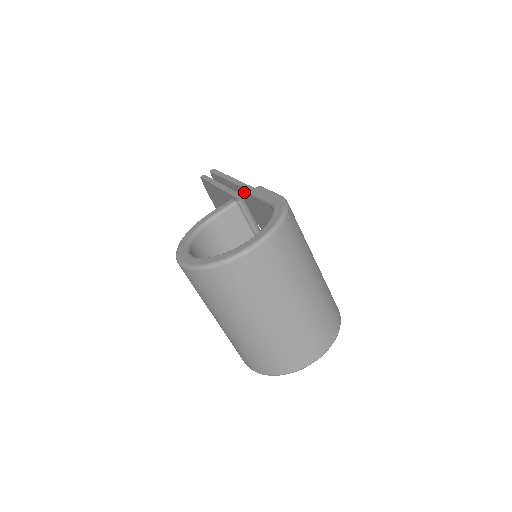
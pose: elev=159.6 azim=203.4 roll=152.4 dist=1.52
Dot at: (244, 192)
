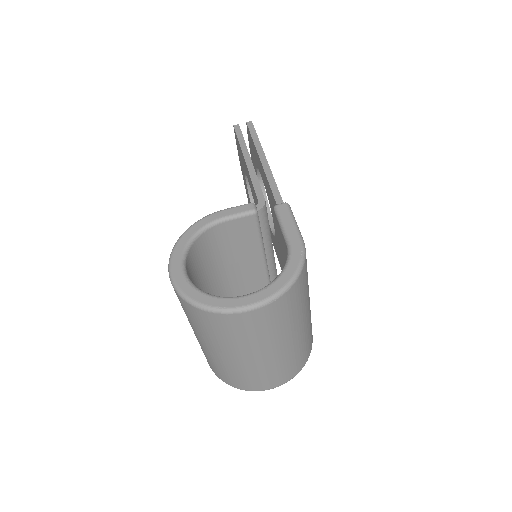
Dot at: (270, 190)
